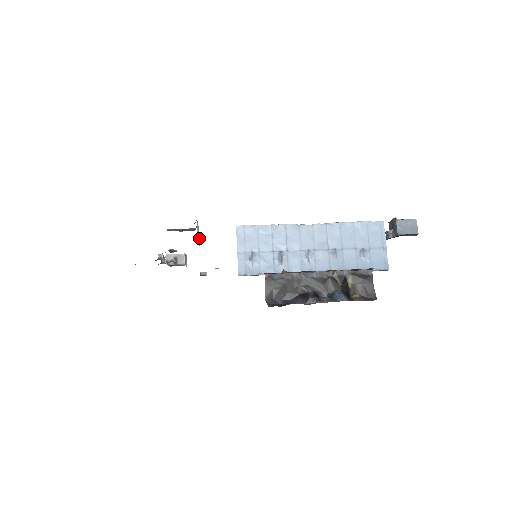
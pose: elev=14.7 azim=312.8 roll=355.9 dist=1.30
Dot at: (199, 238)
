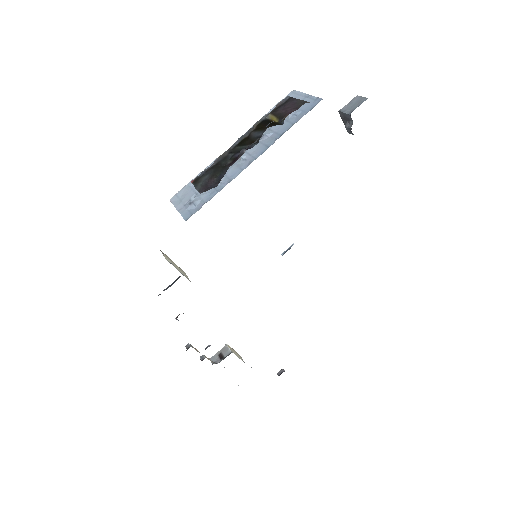
Dot at: (187, 277)
